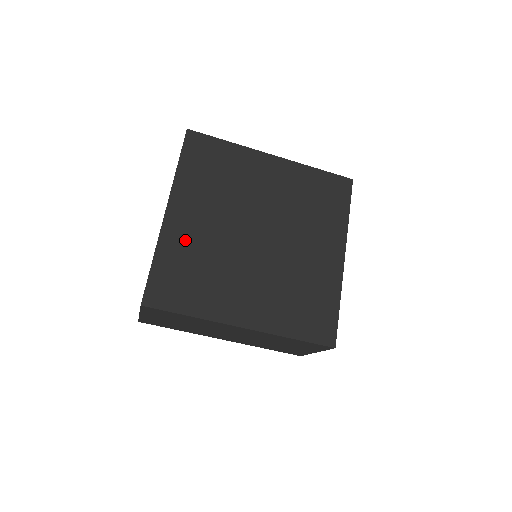
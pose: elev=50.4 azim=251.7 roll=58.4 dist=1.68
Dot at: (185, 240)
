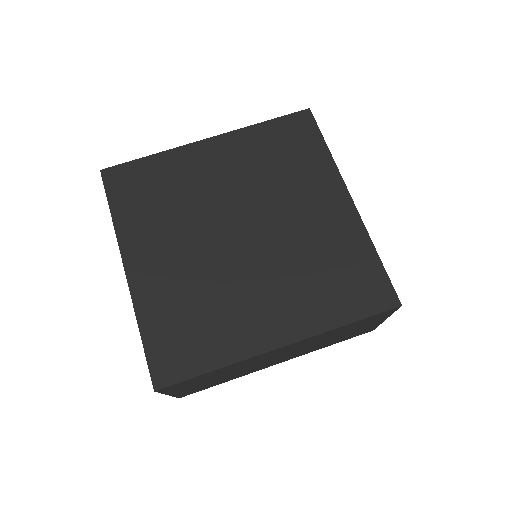
Dot at: (163, 289)
